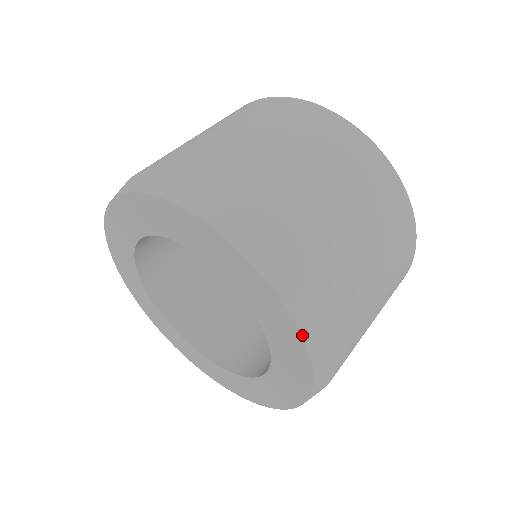
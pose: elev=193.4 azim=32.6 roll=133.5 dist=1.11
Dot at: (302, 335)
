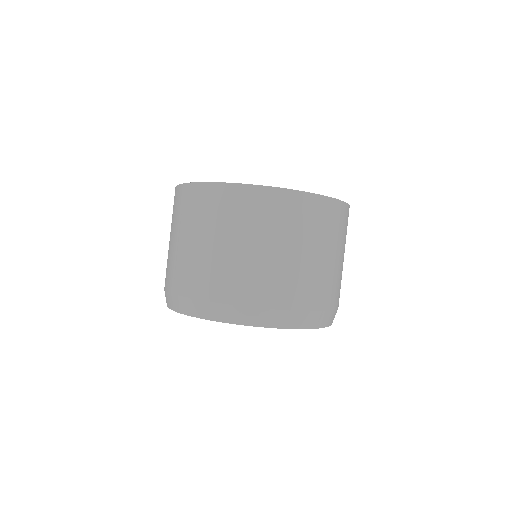
Dot at: occluded
